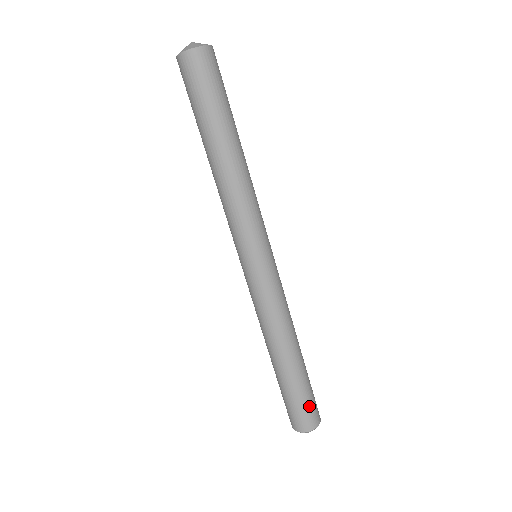
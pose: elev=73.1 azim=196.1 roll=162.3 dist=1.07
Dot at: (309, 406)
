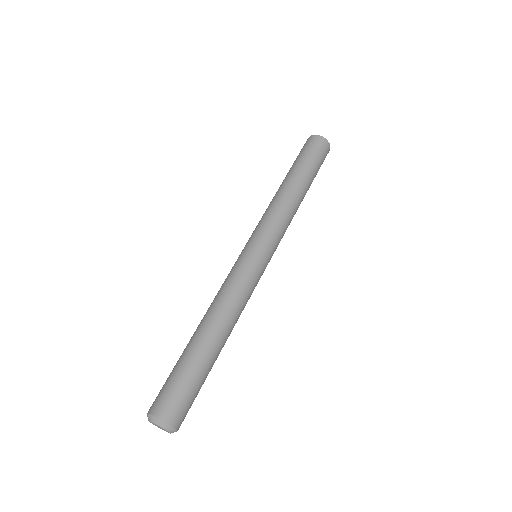
Dot at: (188, 397)
